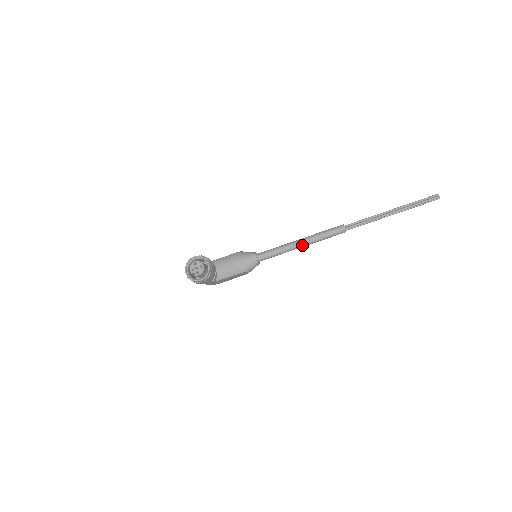
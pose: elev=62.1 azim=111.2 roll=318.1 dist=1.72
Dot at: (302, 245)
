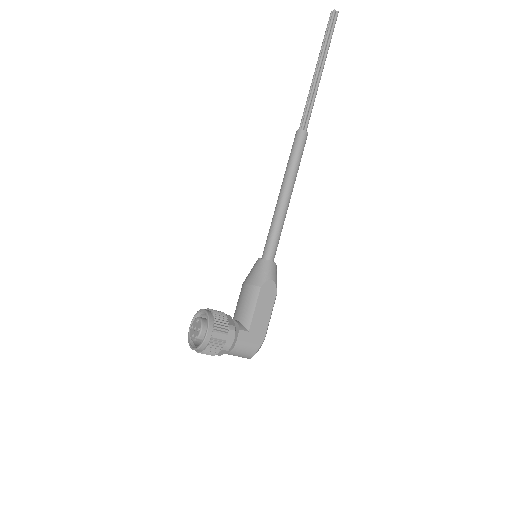
Dot at: (285, 192)
